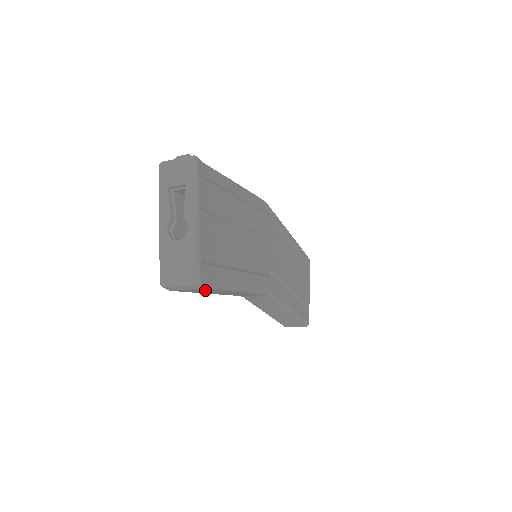
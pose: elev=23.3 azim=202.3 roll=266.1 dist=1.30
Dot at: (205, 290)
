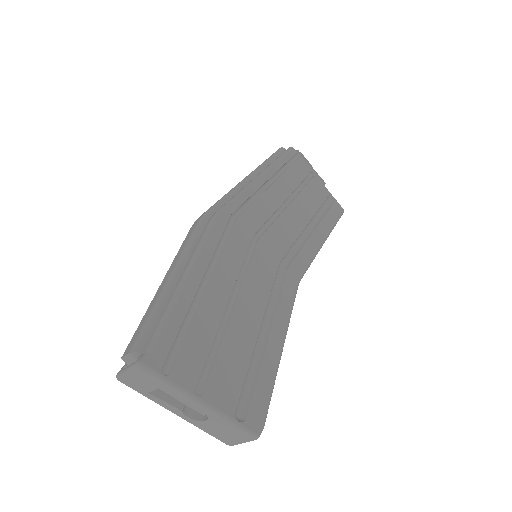
Dot at: occluded
